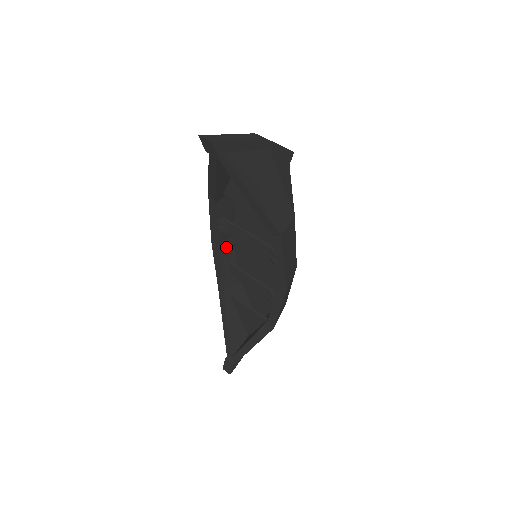
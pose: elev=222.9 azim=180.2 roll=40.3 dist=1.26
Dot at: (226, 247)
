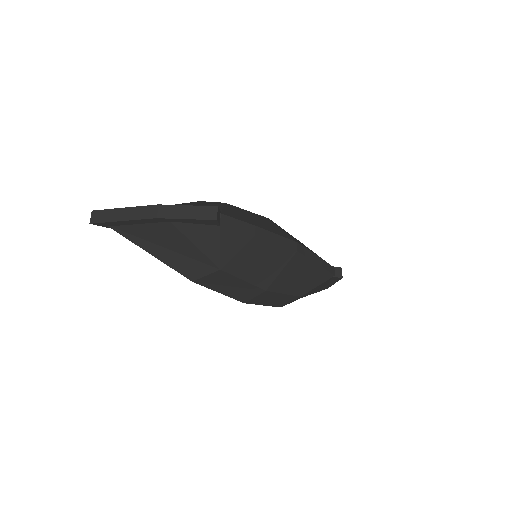
Dot at: occluded
